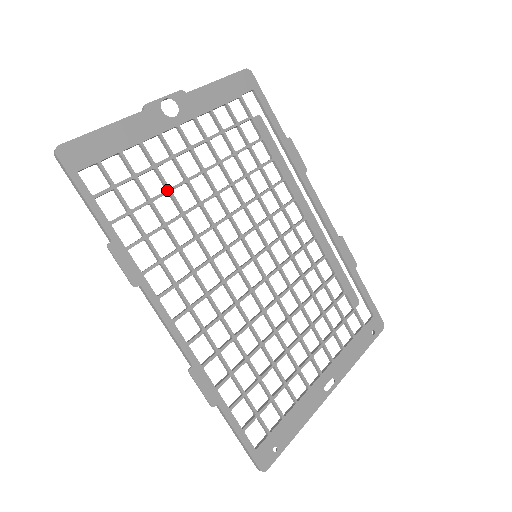
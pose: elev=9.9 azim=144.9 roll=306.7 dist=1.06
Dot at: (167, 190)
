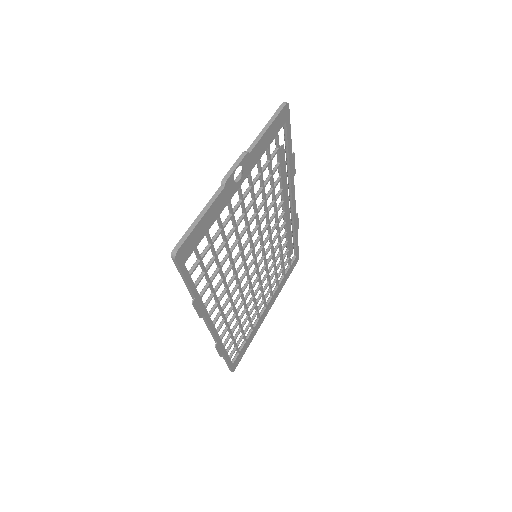
Dot at: (226, 243)
